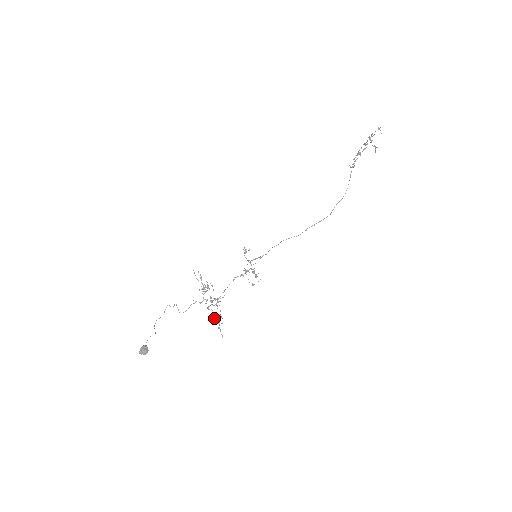
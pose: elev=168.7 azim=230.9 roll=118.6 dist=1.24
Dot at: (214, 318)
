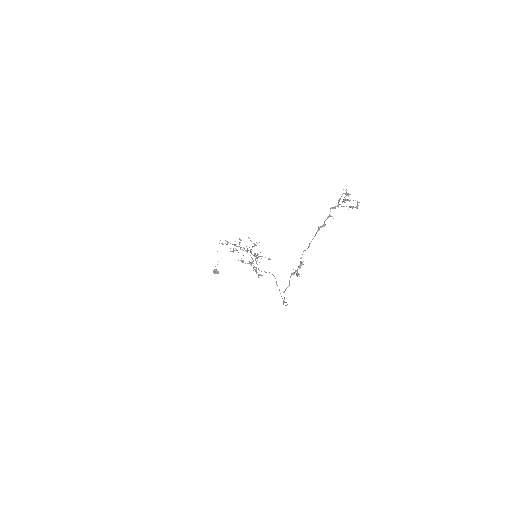
Dot at: occluded
